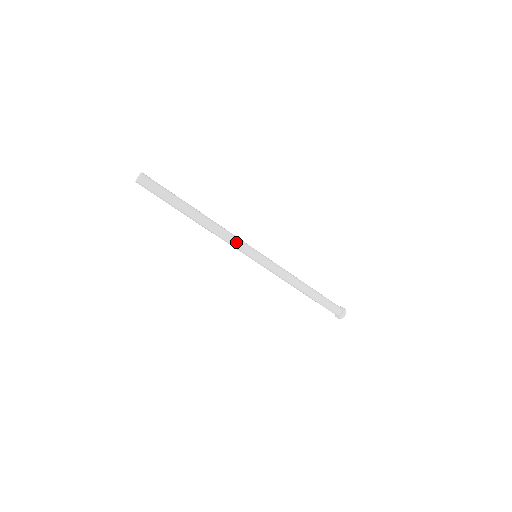
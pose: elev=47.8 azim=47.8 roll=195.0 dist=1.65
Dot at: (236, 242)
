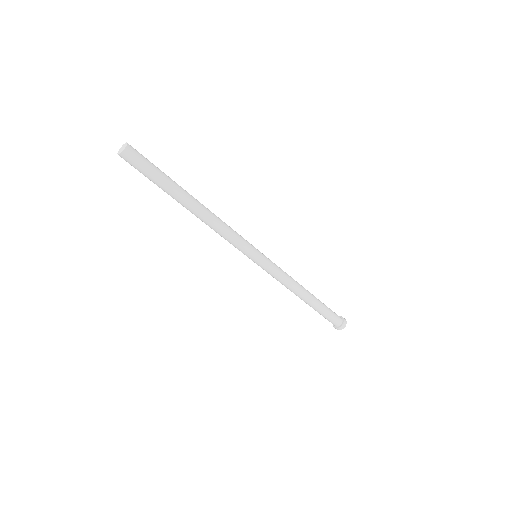
Dot at: (231, 242)
